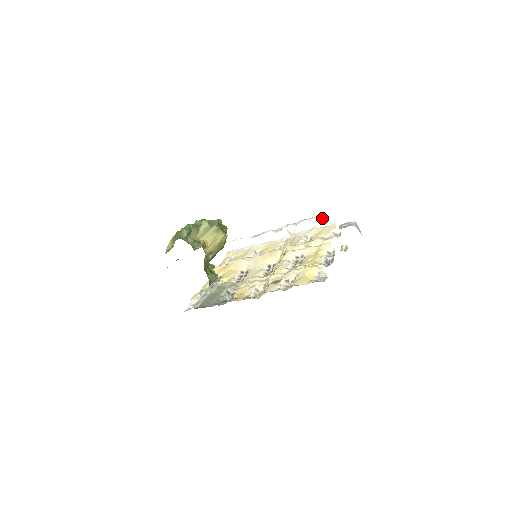
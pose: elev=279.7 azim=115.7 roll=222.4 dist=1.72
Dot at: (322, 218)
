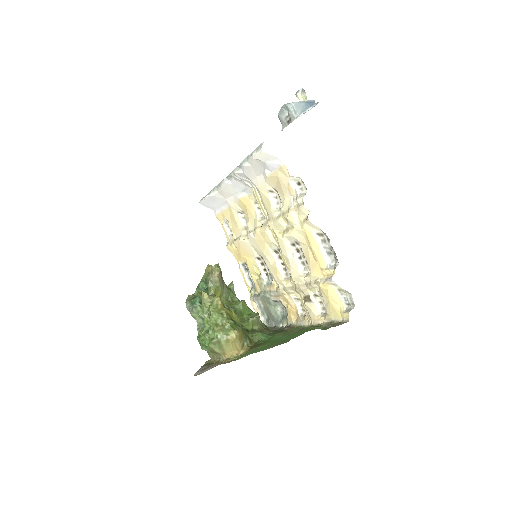
Dot at: (261, 161)
